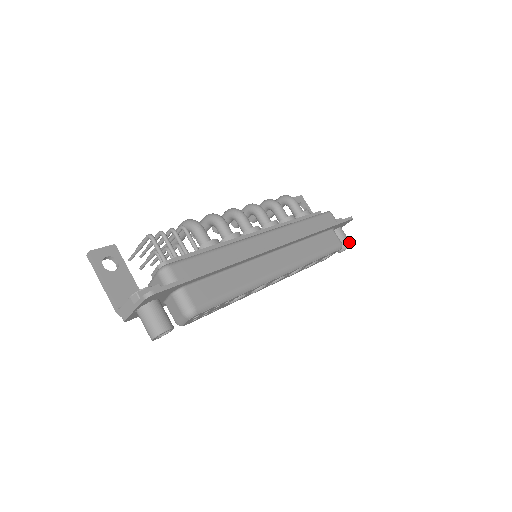
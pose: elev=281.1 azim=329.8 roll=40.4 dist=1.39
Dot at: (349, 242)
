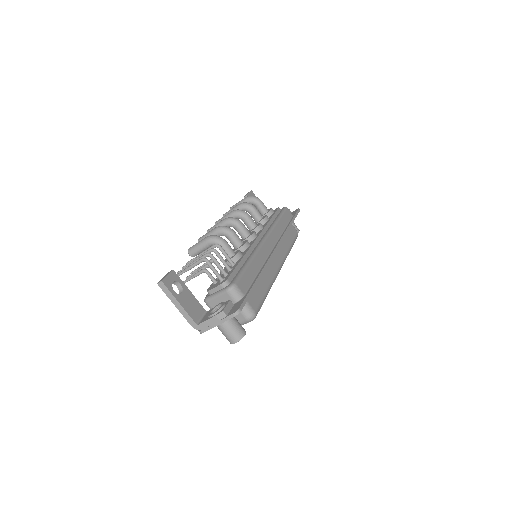
Dot at: (298, 229)
